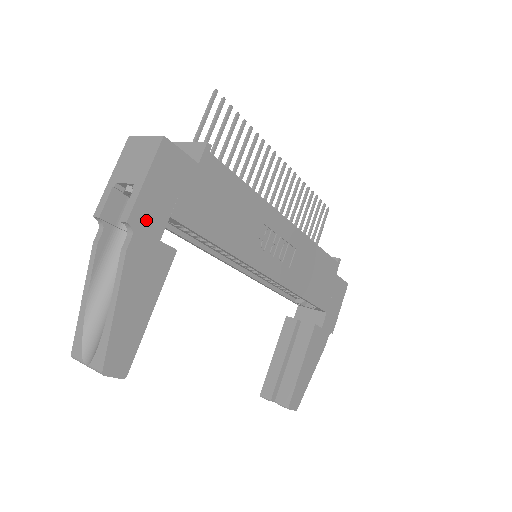
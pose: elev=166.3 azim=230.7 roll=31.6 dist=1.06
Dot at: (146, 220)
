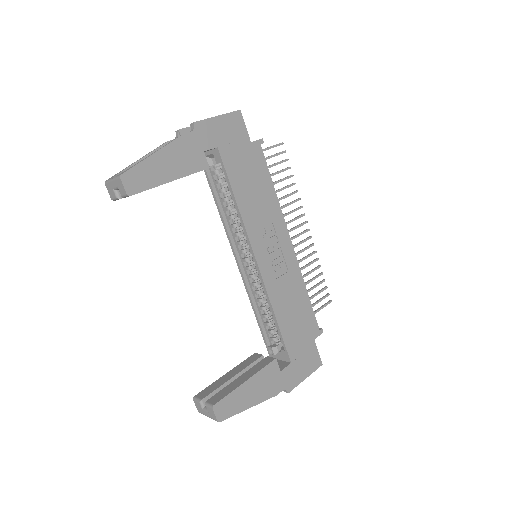
Dot at: (204, 133)
